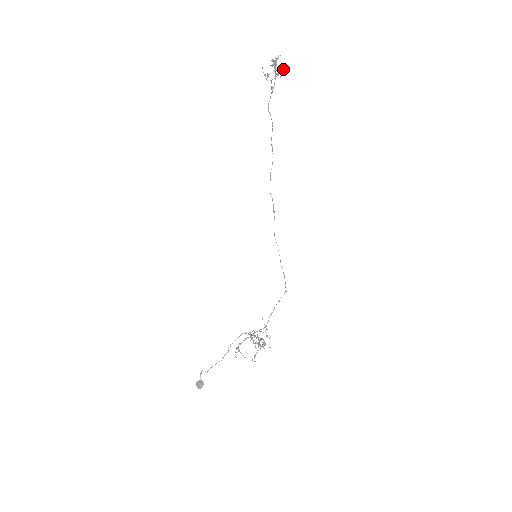
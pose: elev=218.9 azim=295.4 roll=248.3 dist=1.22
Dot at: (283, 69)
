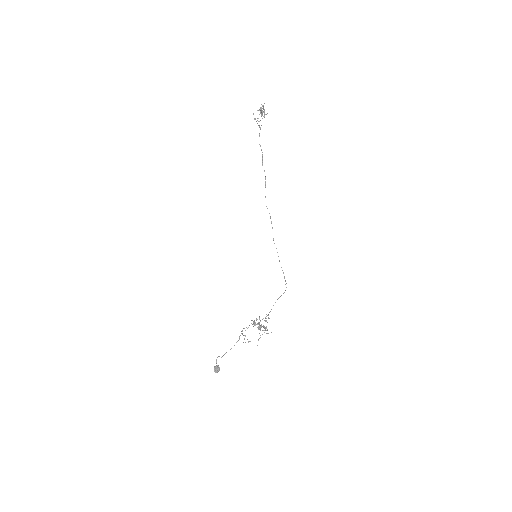
Dot at: occluded
